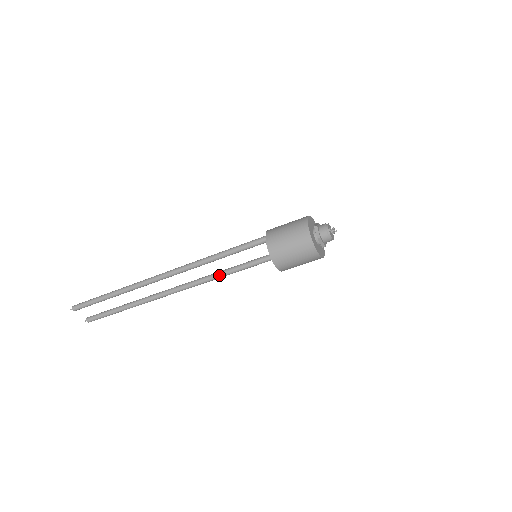
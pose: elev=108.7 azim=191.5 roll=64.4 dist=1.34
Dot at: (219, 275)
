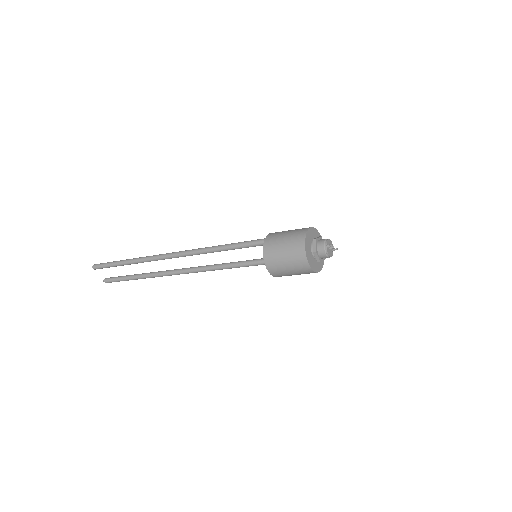
Dot at: (221, 267)
